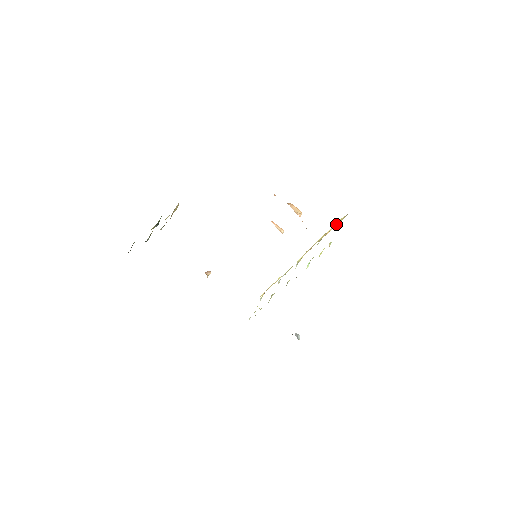
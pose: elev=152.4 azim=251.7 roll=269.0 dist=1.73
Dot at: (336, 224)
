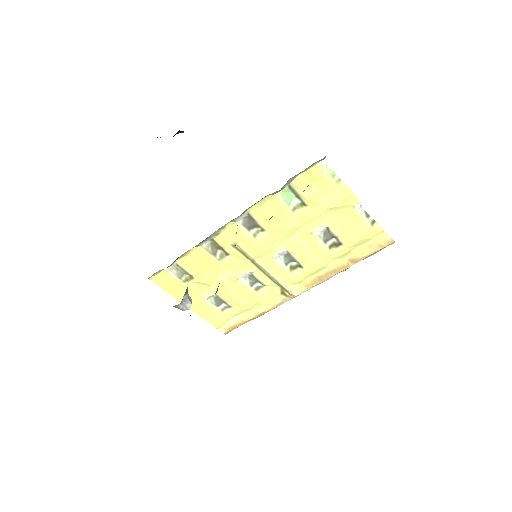
Dot at: (371, 248)
